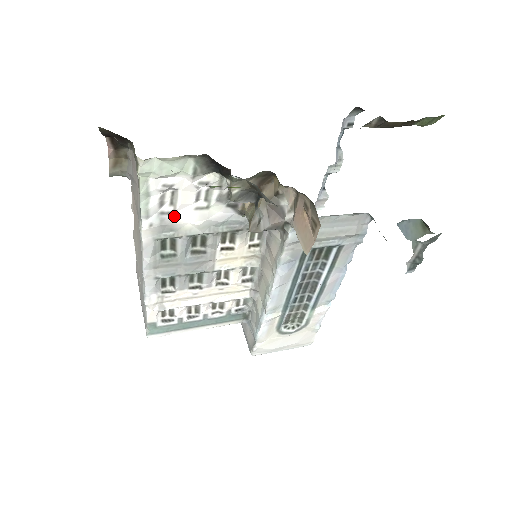
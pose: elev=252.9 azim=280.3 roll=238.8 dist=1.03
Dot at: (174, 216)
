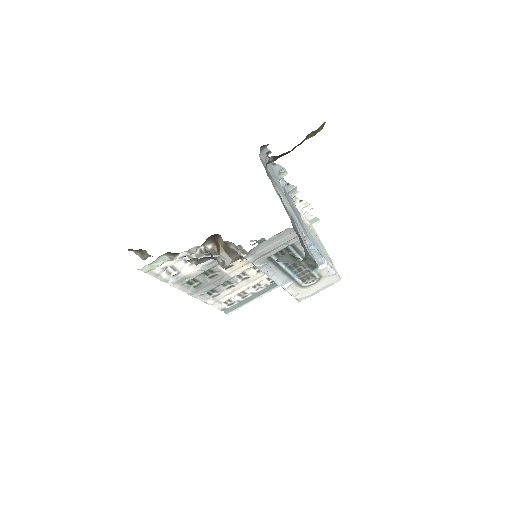
Dot at: (181, 274)
